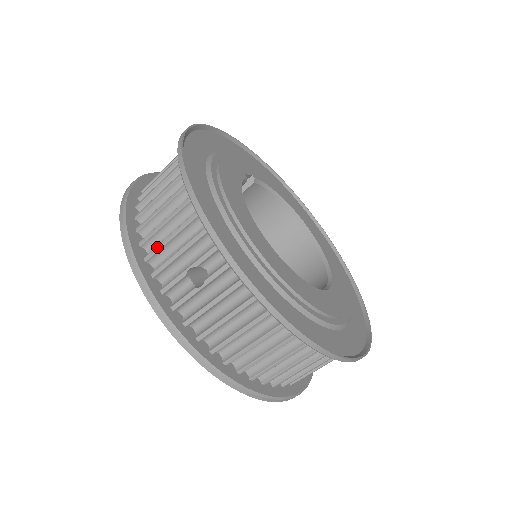
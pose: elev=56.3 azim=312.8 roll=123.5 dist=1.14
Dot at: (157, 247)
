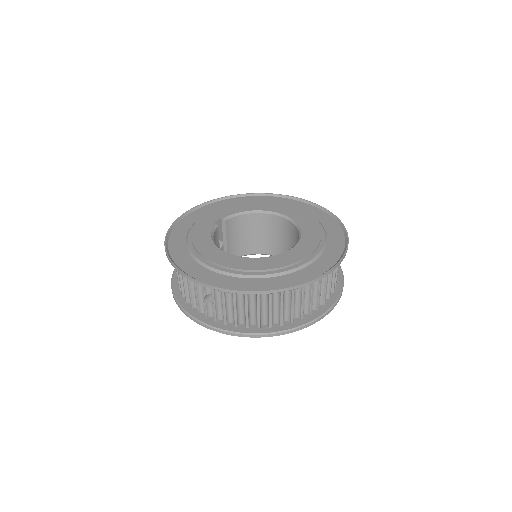
Dot at: (190, 299)
